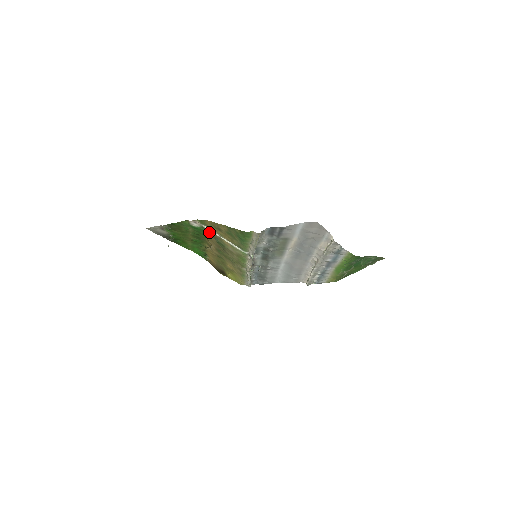
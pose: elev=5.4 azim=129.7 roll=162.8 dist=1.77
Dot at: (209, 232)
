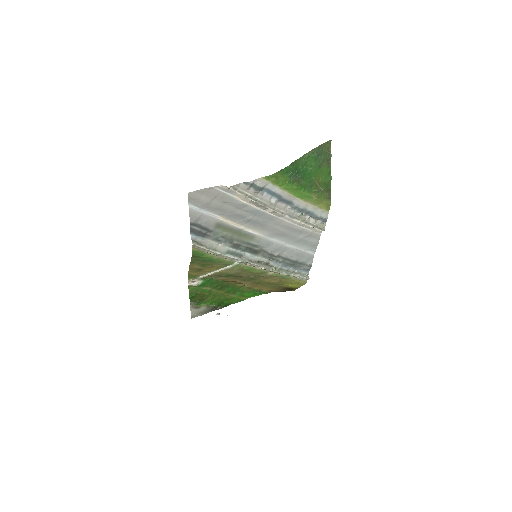
Dot at: (212, 277)
